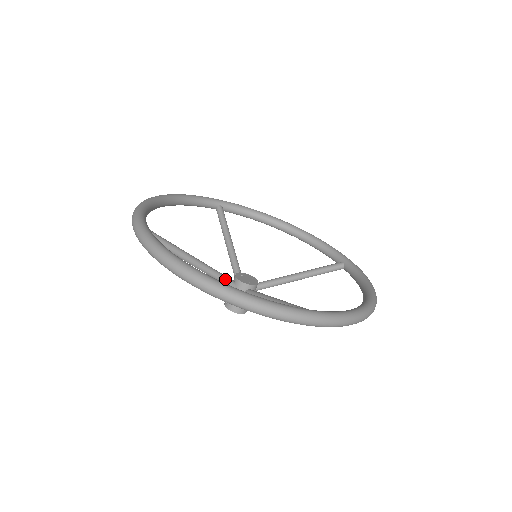
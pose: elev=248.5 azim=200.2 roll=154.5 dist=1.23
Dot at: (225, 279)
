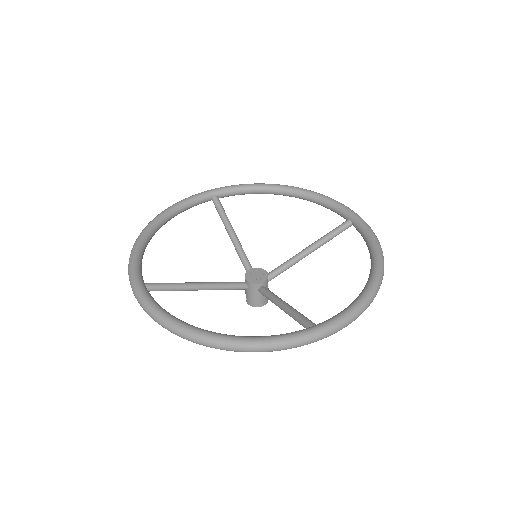
Dot at: (235, 286)
